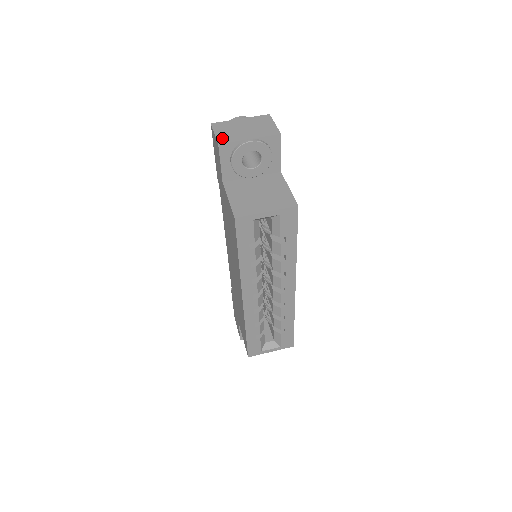
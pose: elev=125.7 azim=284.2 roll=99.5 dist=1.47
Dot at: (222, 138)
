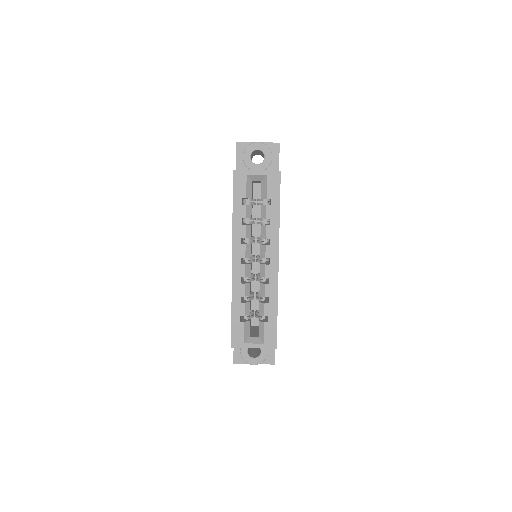
Dot at: occluded
